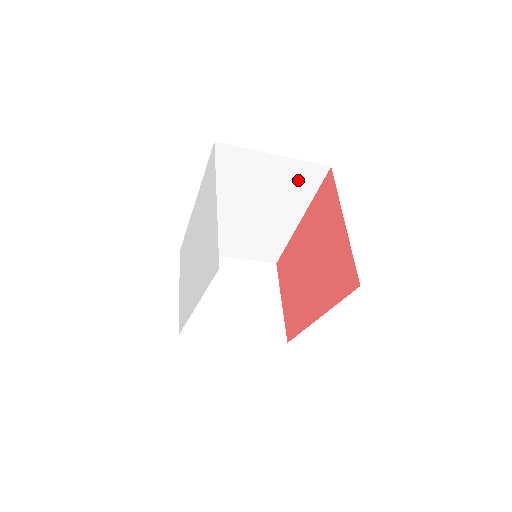
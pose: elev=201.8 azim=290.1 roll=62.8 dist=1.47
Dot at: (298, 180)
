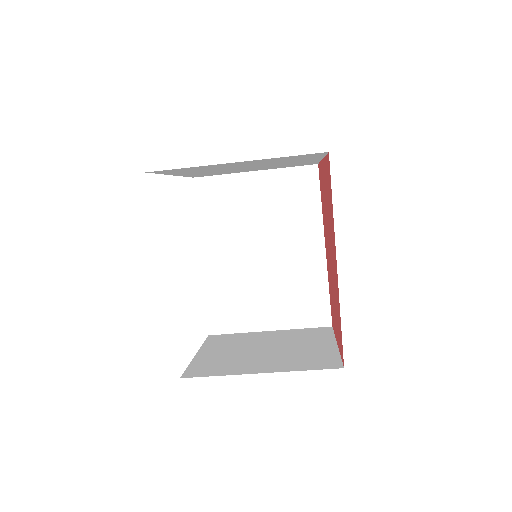
Dot at: (293, 193)
